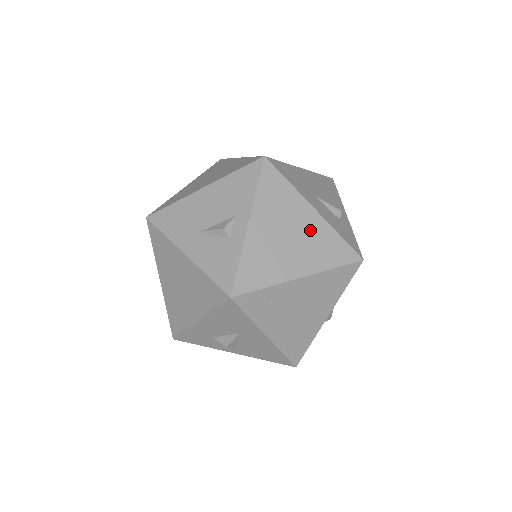
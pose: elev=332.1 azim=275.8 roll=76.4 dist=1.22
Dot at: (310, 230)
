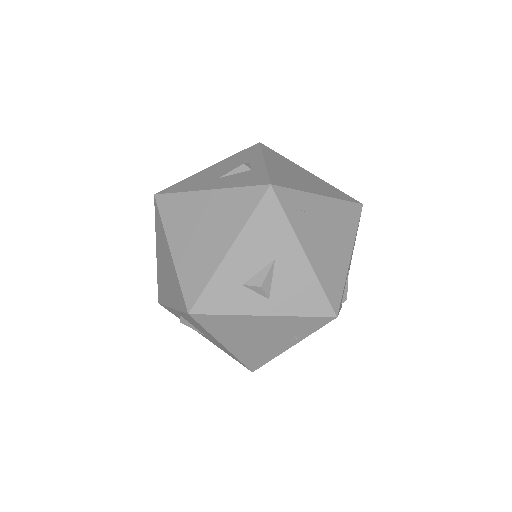
Dot at: (313, 179)
